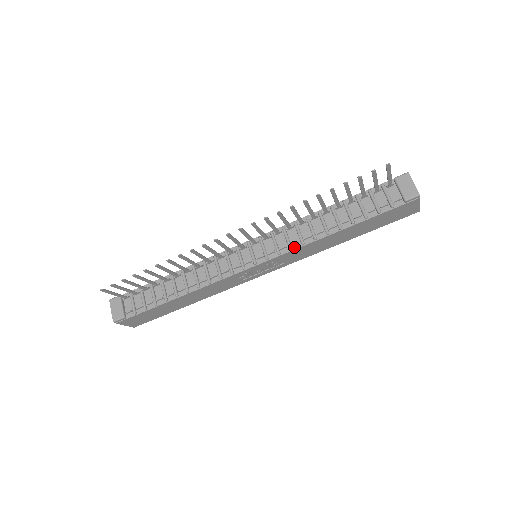
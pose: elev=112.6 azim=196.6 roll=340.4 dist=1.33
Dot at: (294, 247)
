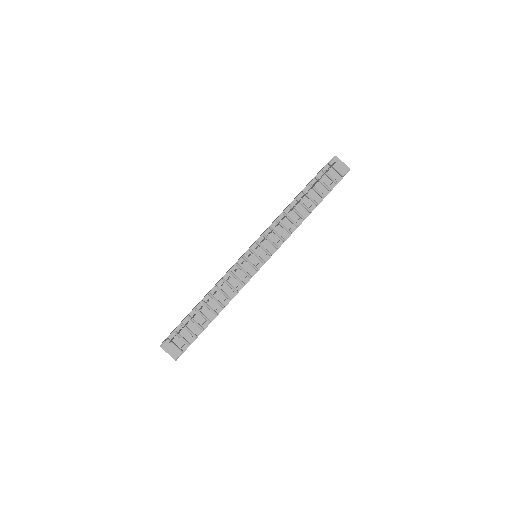
Dot at: (285, 238)
